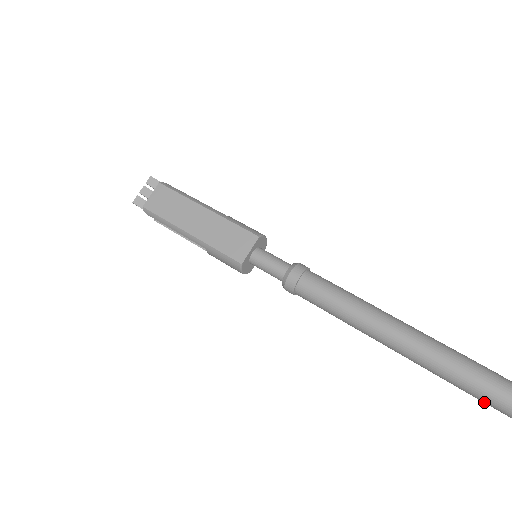
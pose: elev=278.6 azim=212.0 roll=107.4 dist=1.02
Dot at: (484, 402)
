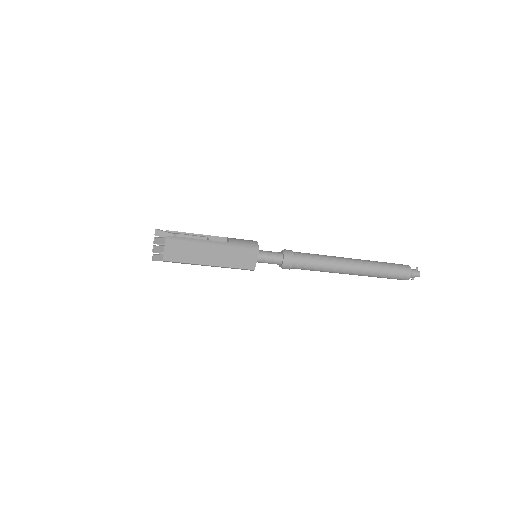
Dot at: occluded
